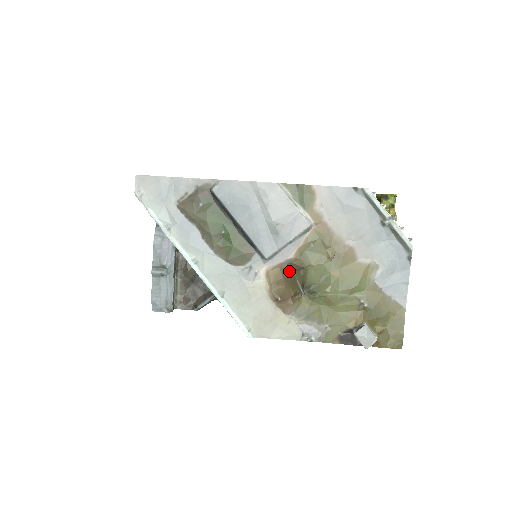
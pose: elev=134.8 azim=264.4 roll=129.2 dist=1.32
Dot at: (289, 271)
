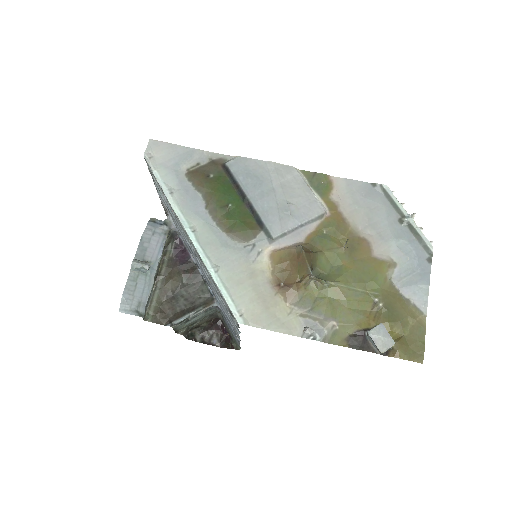
Dot at: (298, 252)
